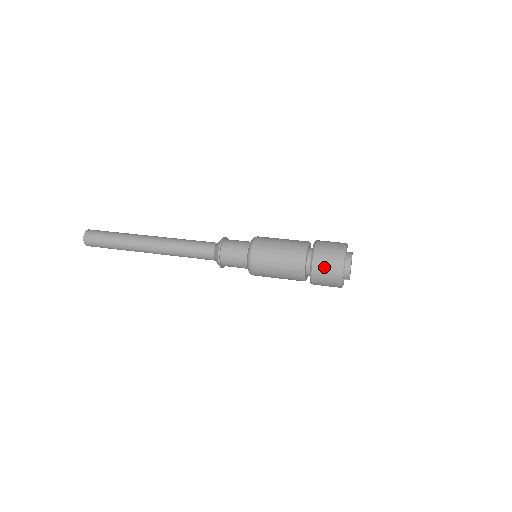
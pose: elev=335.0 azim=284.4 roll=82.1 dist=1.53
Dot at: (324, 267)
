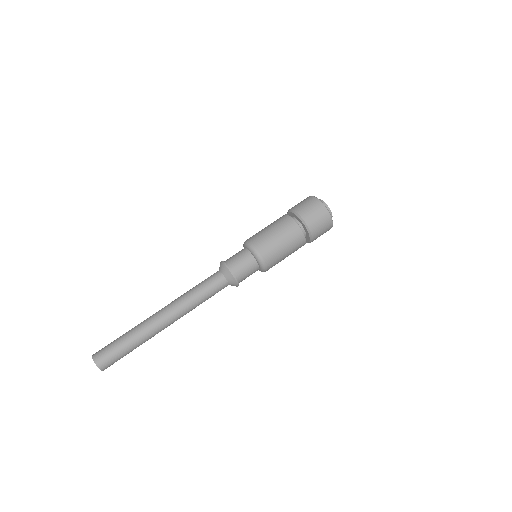
Dot at: (316, 220)
